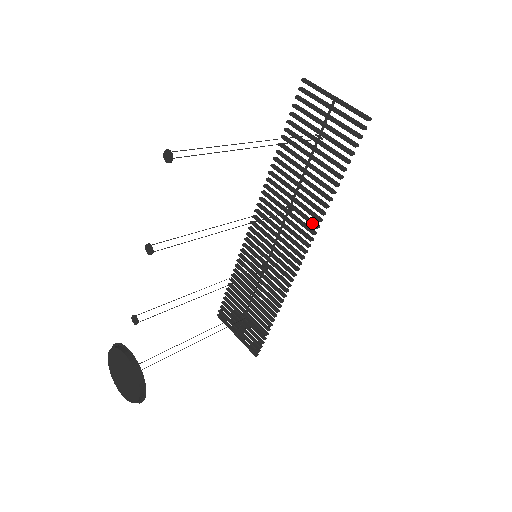
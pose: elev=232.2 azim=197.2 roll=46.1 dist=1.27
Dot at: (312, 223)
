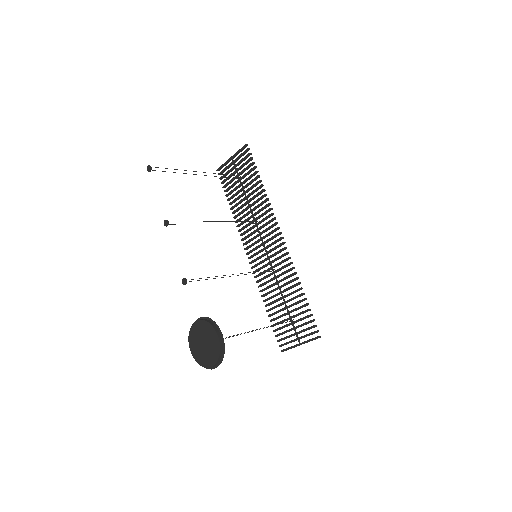
Dot at: (267, 210)
